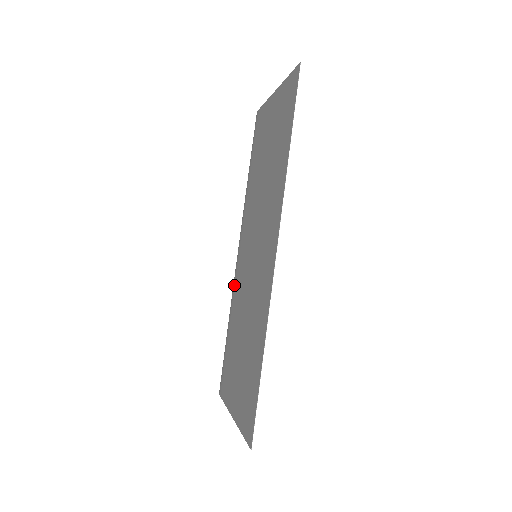
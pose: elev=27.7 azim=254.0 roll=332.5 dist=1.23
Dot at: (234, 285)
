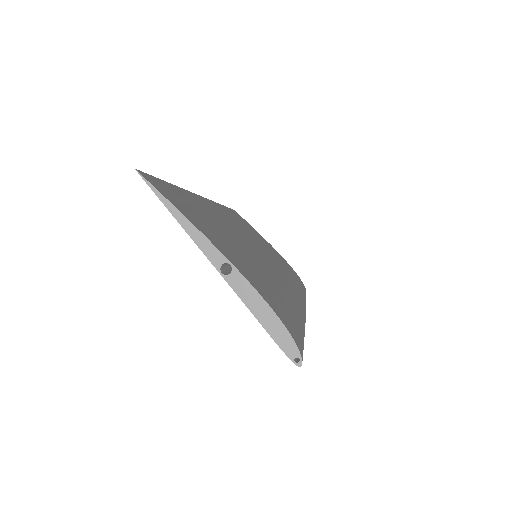
Dot at: occluded
